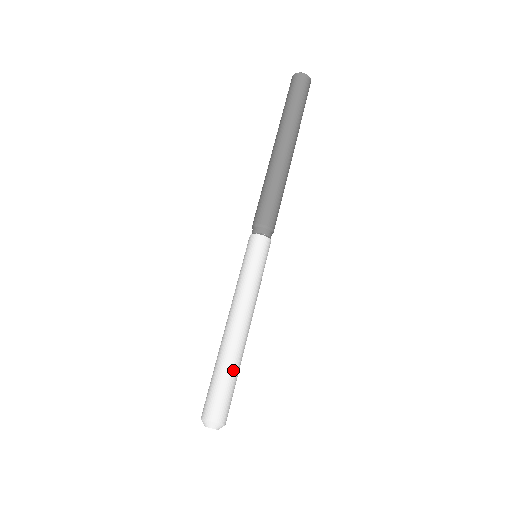
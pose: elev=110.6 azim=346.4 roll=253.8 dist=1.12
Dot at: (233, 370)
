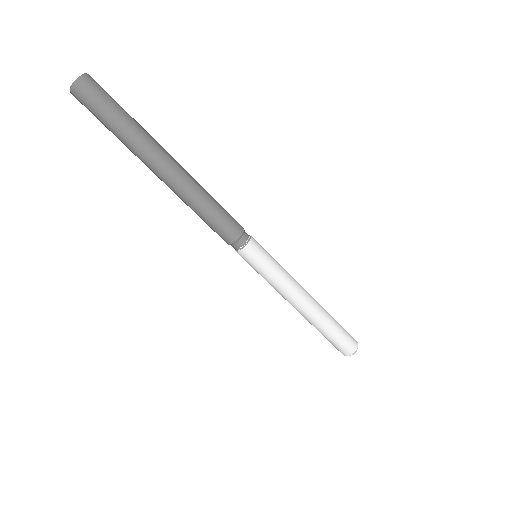
Dot at: (333, 321)
